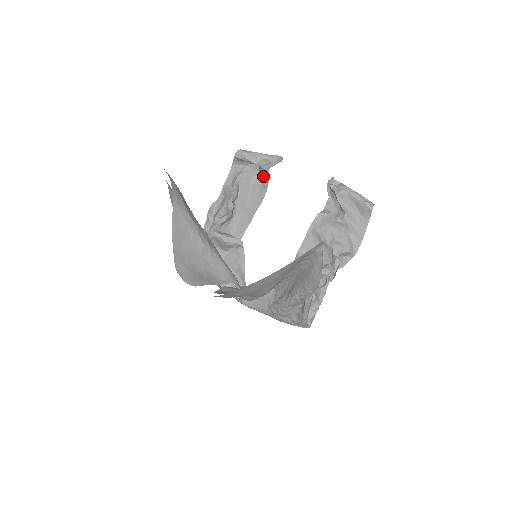
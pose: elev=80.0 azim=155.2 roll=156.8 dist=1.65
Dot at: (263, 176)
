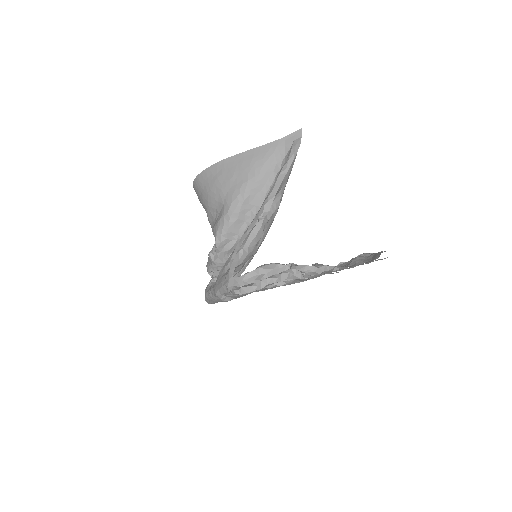
Dot at: occluded
